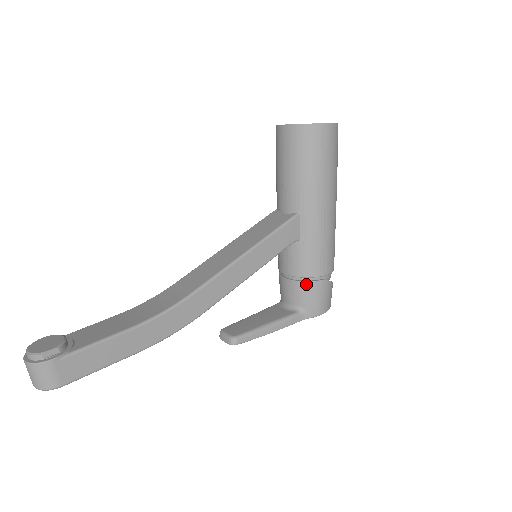
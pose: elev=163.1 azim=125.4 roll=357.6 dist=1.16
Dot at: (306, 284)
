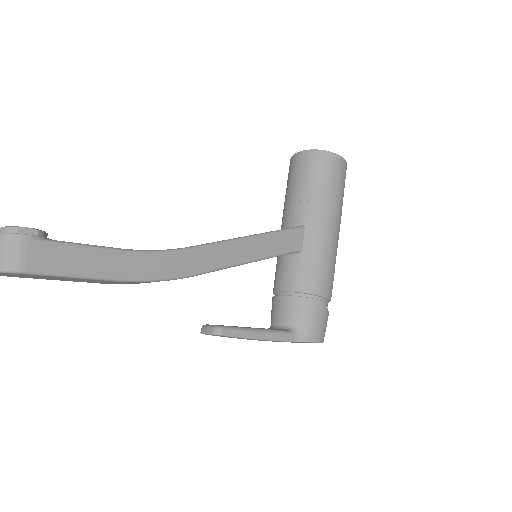
Dot at: (302, 300)
